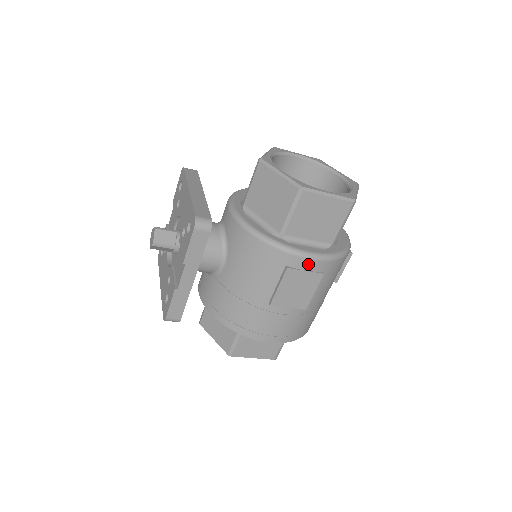
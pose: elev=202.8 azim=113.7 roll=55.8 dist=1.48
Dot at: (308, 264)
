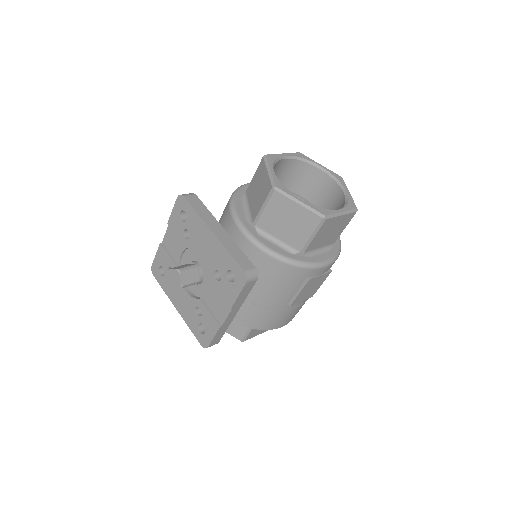
Dot at: (323, 270)
